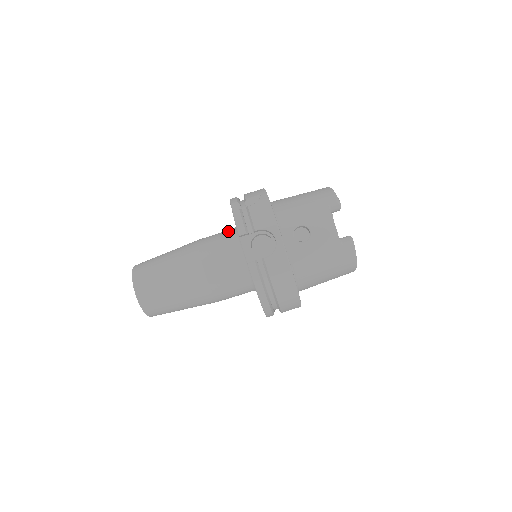
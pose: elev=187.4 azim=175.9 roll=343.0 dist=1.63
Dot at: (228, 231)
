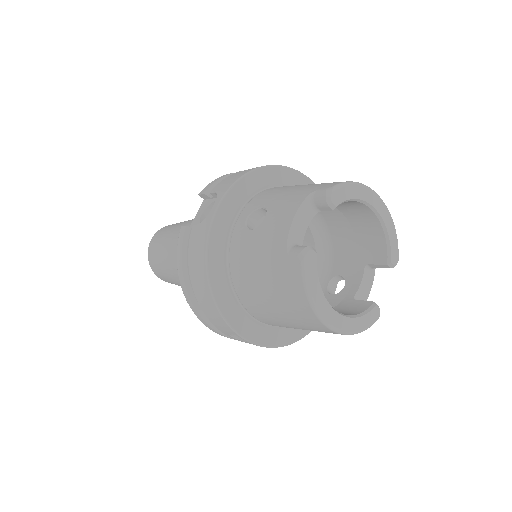
Dot at: occluded
